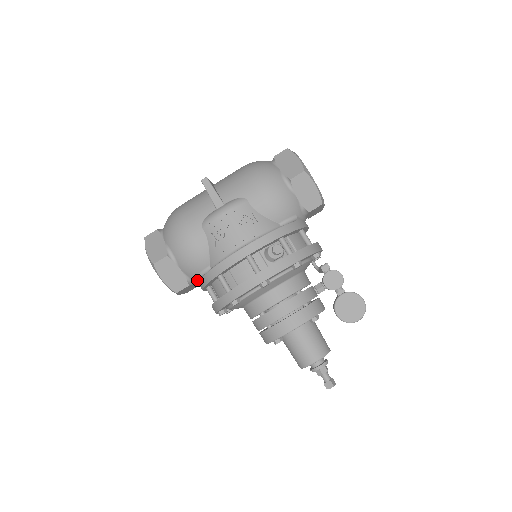
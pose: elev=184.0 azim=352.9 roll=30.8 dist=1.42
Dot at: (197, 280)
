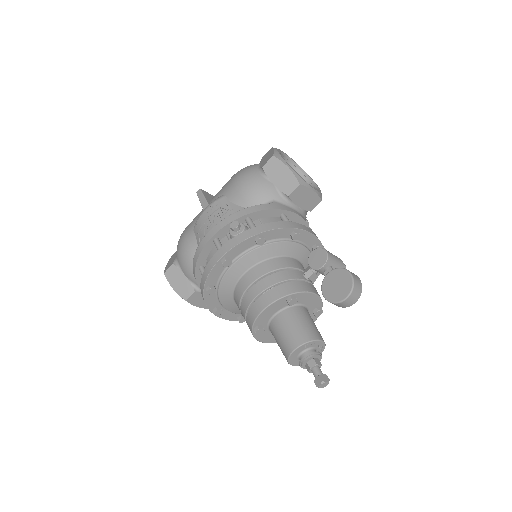
Dot at: occluded
